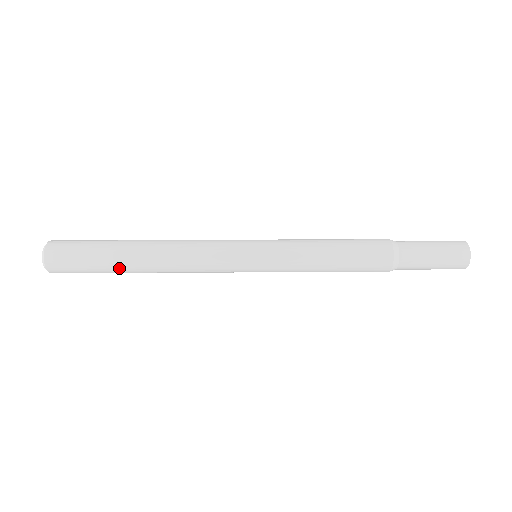
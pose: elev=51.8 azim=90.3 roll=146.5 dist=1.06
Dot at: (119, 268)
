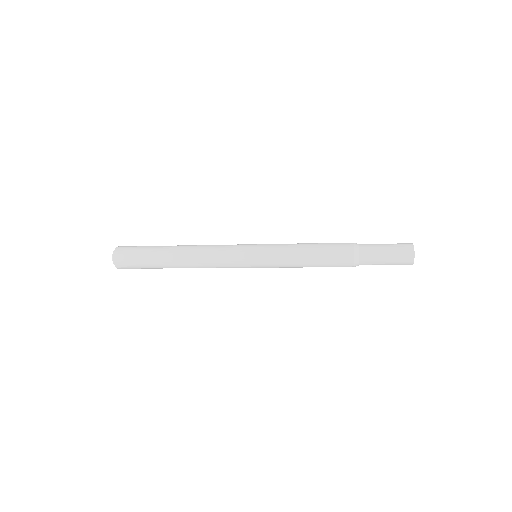
Dot at: (162, 266)
